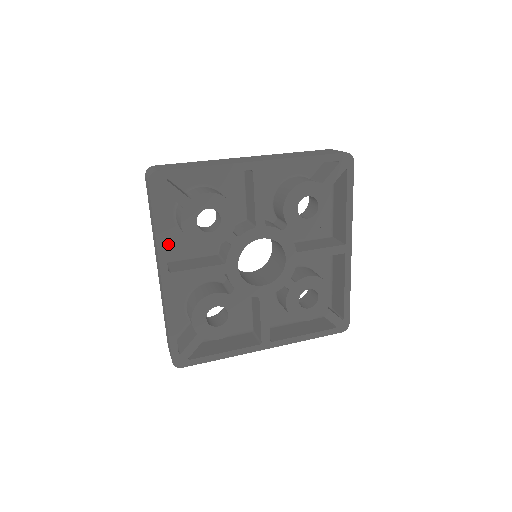
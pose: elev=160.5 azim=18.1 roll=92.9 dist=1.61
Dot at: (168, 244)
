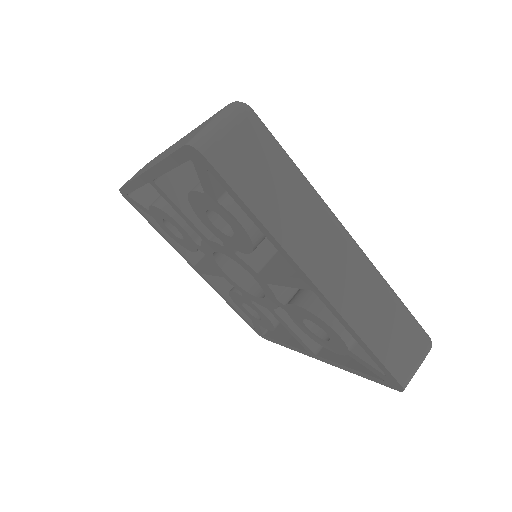
Dot at: occluded
